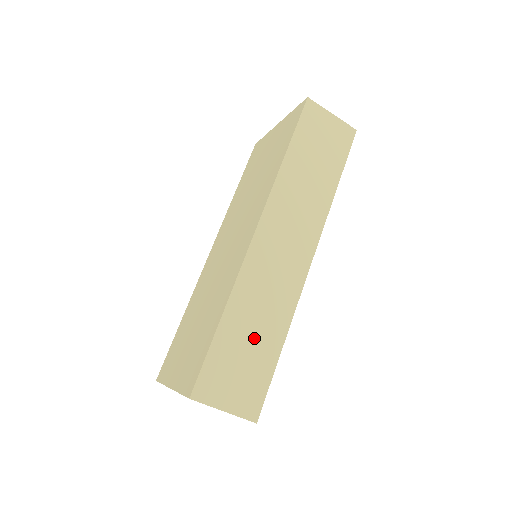
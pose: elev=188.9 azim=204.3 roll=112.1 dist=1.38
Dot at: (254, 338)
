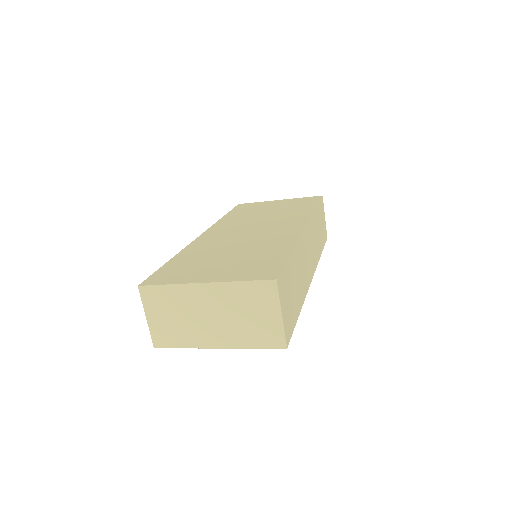
Dot at: (296, 286)
